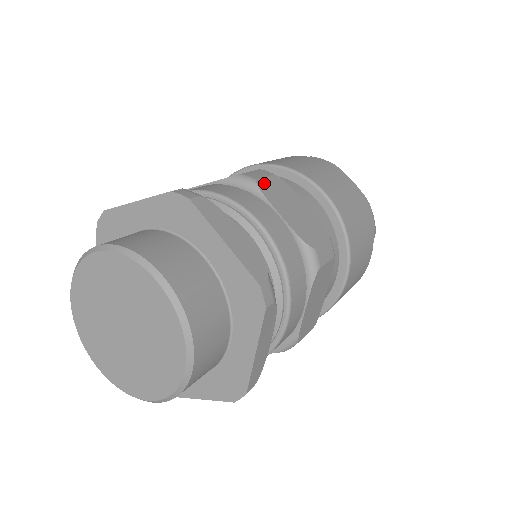
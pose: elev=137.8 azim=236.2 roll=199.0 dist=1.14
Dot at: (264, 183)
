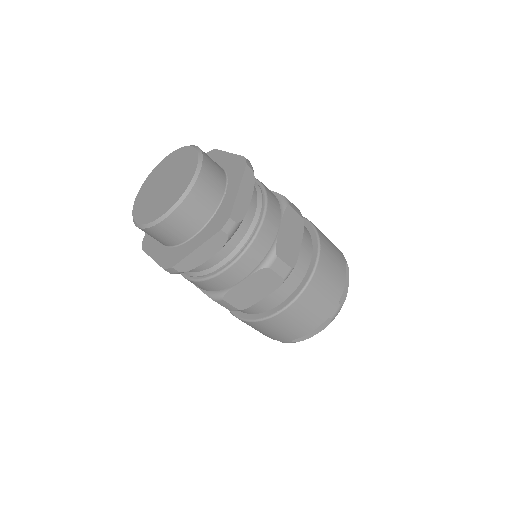
Dot at: occluded
